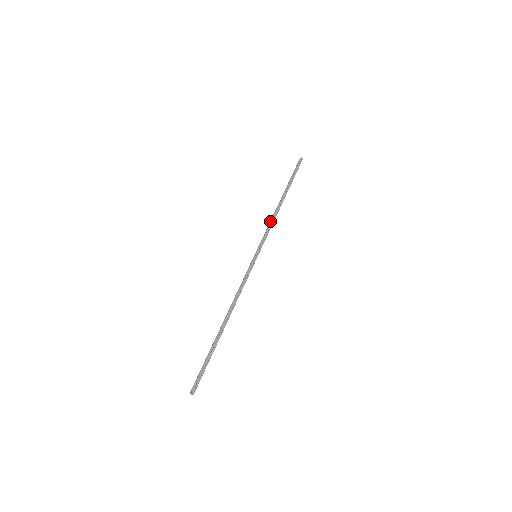
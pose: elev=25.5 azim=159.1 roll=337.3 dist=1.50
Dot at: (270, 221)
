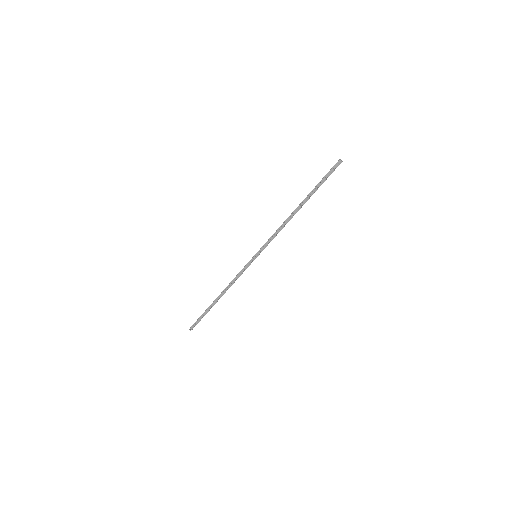
Dot at: (280, 227)
